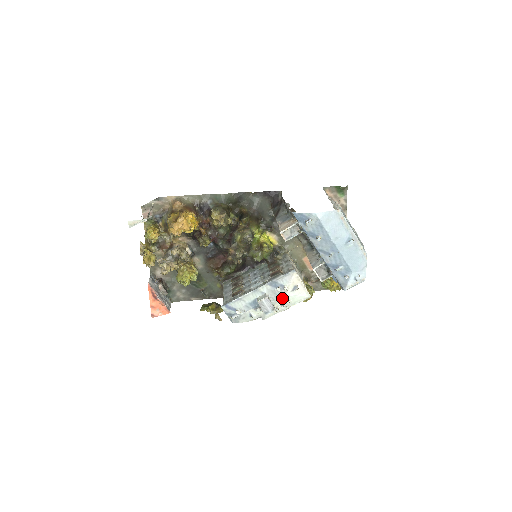
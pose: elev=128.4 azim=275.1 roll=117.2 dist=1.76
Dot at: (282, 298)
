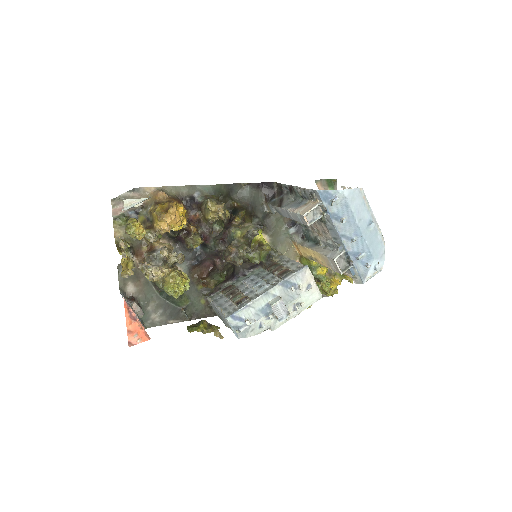
Dot at: (296, 300)
